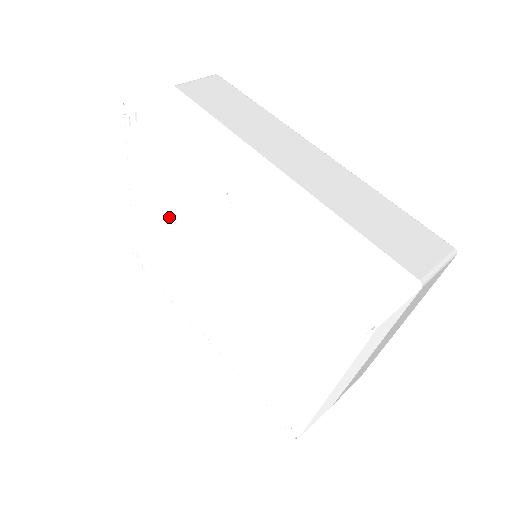
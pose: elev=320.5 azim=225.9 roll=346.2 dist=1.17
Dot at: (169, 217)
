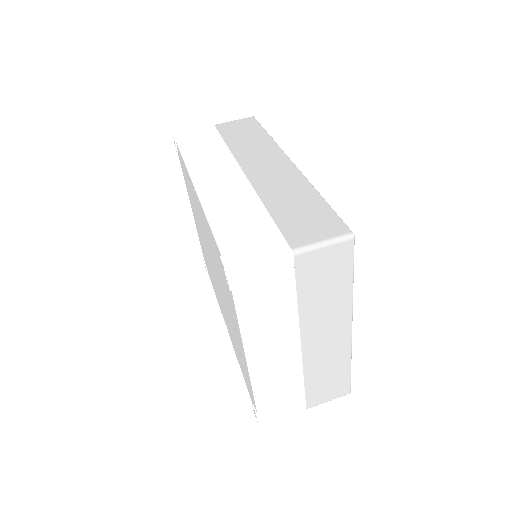
Dot at: (197, 220)
